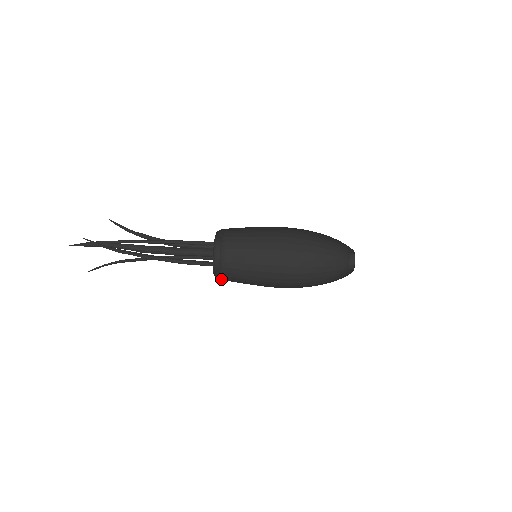
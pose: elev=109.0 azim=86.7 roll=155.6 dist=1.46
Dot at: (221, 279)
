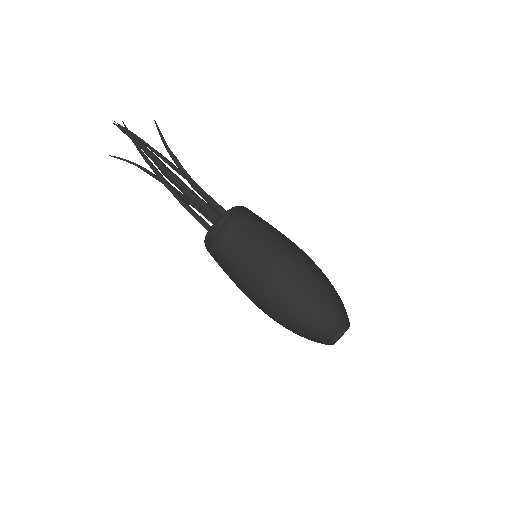
Dot at: (210, 251)
